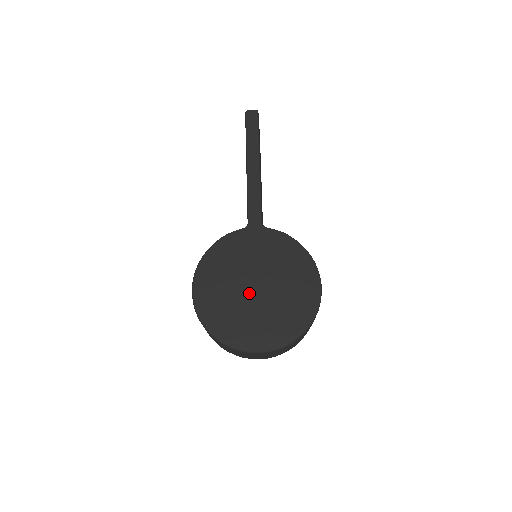
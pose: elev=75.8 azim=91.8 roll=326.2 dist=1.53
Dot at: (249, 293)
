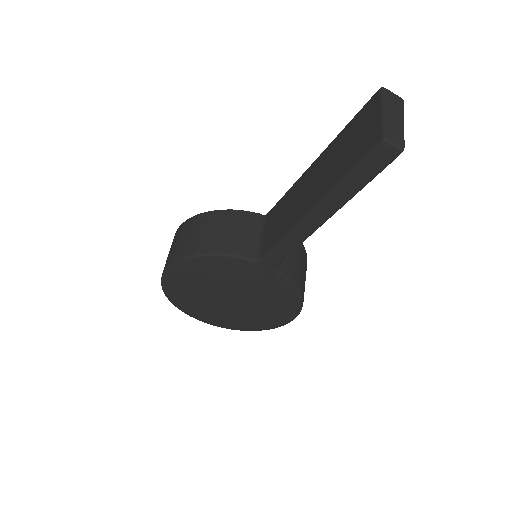
Dot at: (220, 302)
